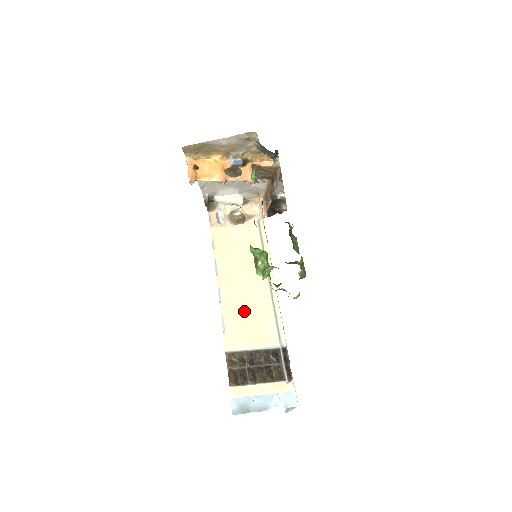
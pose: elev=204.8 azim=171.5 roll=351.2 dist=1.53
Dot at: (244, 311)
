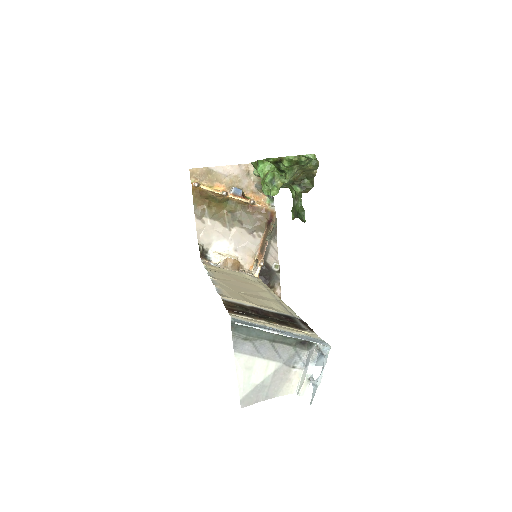
Dot at: (243, 293)
